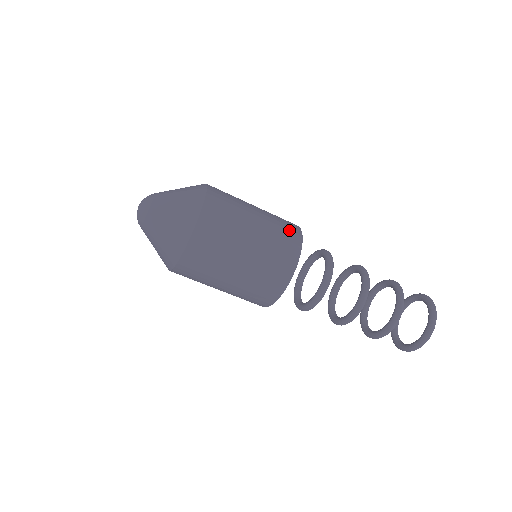
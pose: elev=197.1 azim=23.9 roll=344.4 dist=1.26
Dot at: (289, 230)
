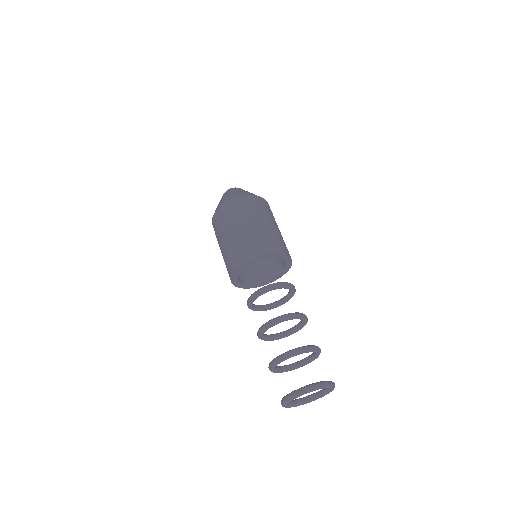
Dot at: occluded
